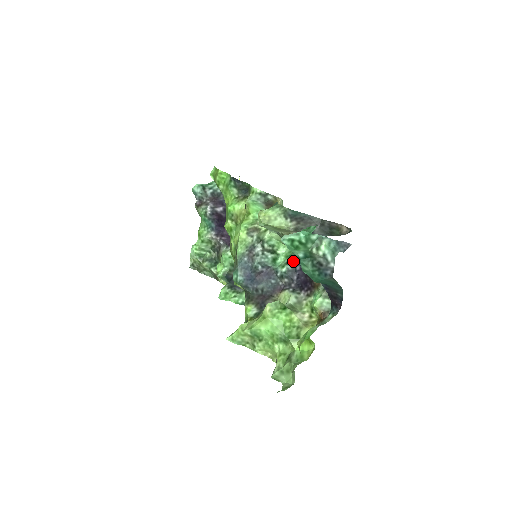
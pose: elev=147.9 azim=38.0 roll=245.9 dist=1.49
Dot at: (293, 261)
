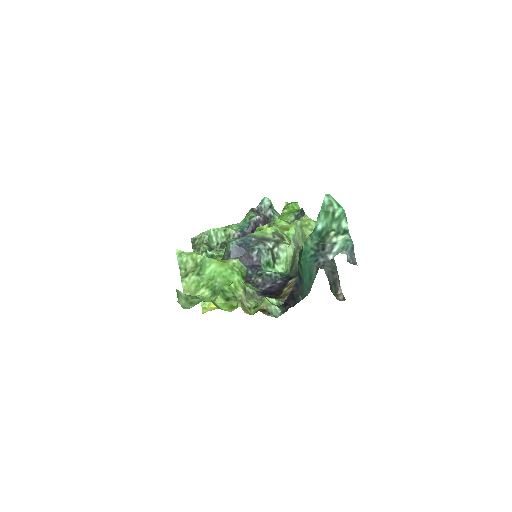
Dot at: (281, 276)
